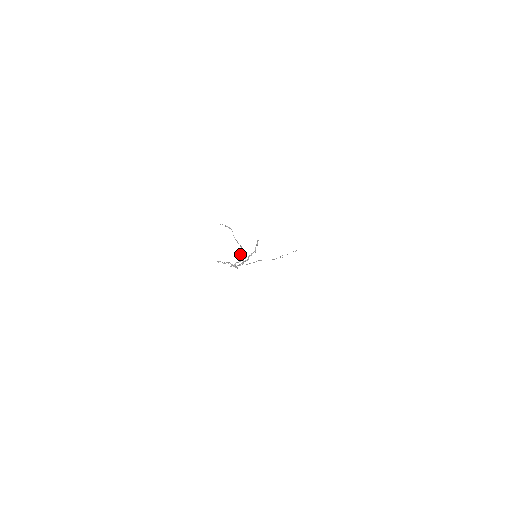
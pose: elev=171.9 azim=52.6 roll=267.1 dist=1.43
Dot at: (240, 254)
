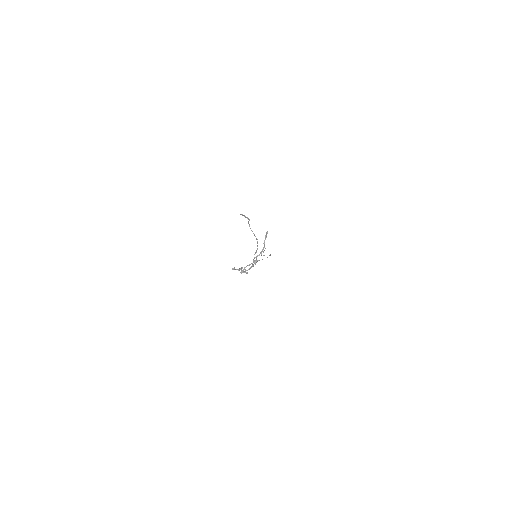
Dot at: occluded
